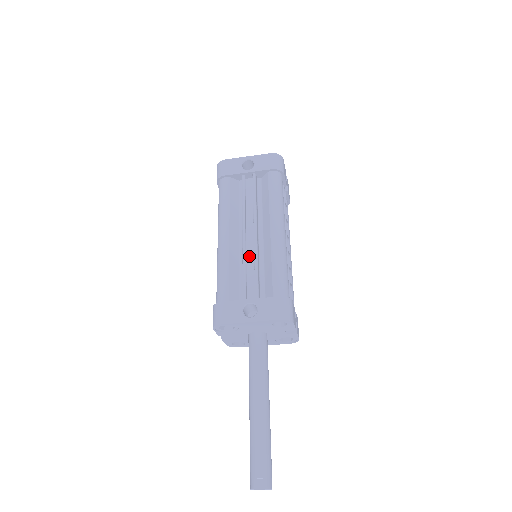
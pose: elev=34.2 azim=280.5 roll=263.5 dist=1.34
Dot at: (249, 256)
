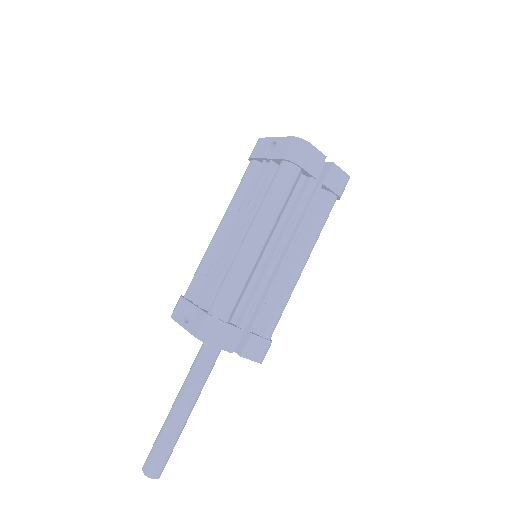
Dot at: occluded
